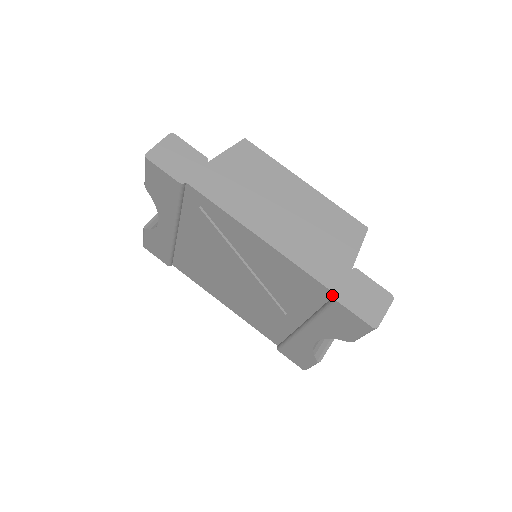
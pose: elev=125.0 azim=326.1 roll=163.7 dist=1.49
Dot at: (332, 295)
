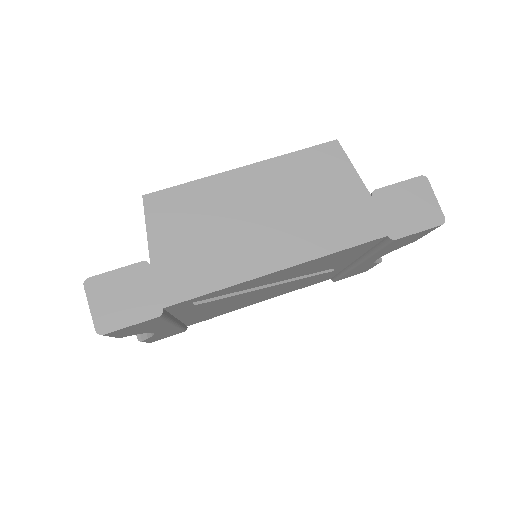
Dot at: (384, 238)
